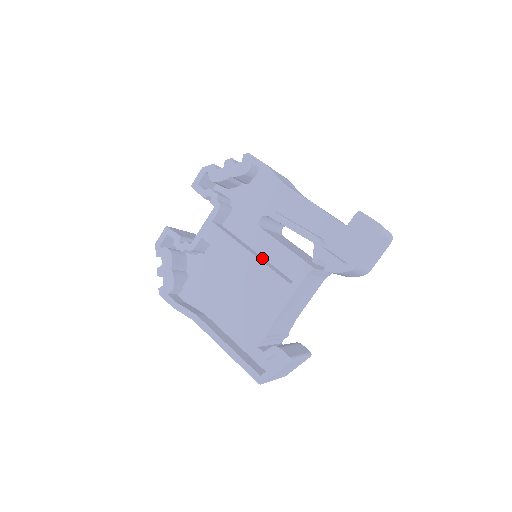
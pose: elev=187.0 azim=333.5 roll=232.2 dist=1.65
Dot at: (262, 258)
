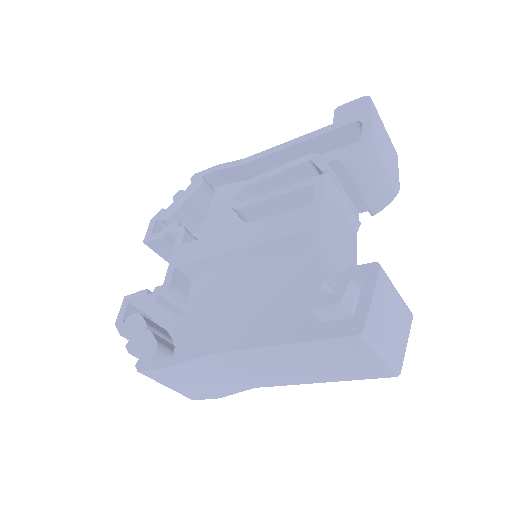
Dot at: occluded
